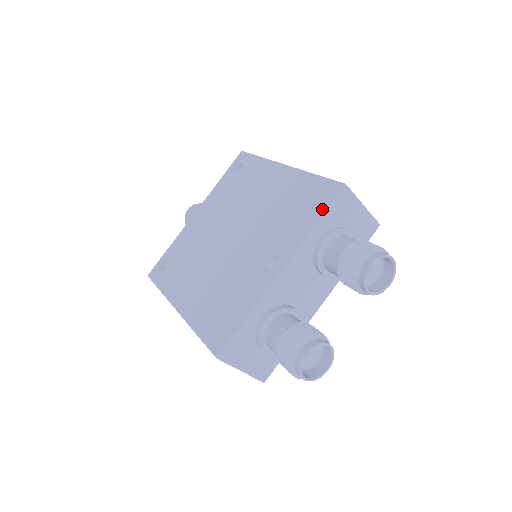
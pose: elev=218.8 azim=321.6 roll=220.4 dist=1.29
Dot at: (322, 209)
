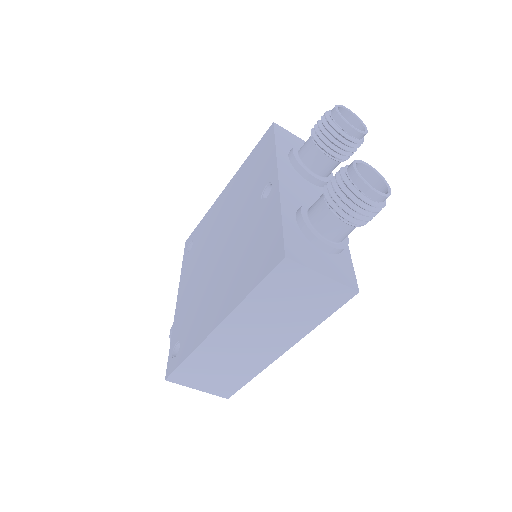
Dot at: (271, 141)
